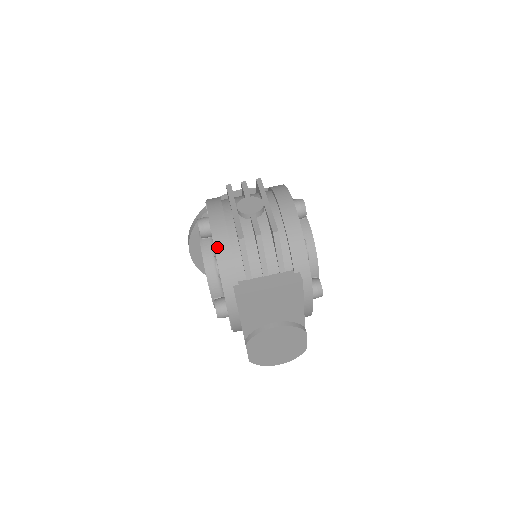
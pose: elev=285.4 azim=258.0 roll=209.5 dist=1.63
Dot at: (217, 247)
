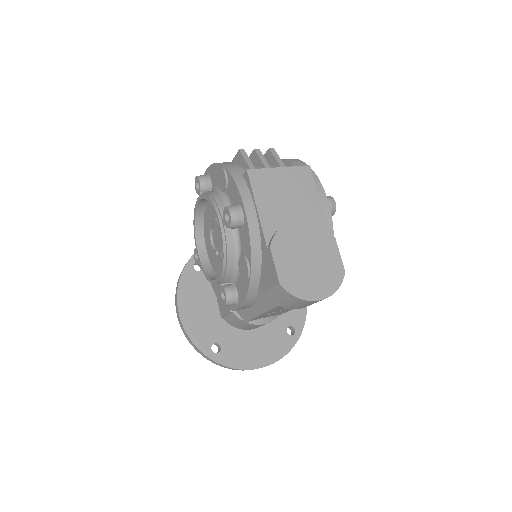
Dot at: (219, 163)
